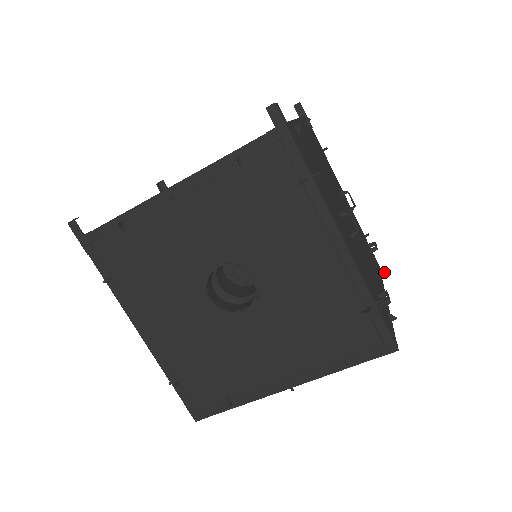
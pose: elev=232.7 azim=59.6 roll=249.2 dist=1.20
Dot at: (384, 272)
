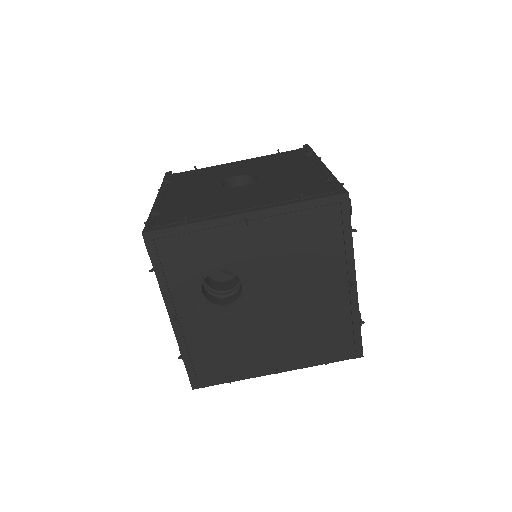
Dot at: (363, 321)
